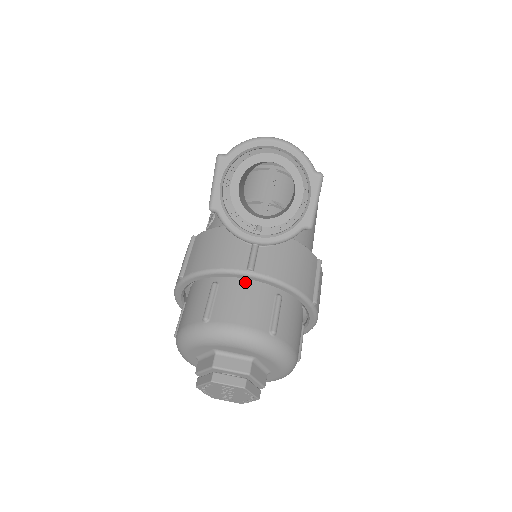
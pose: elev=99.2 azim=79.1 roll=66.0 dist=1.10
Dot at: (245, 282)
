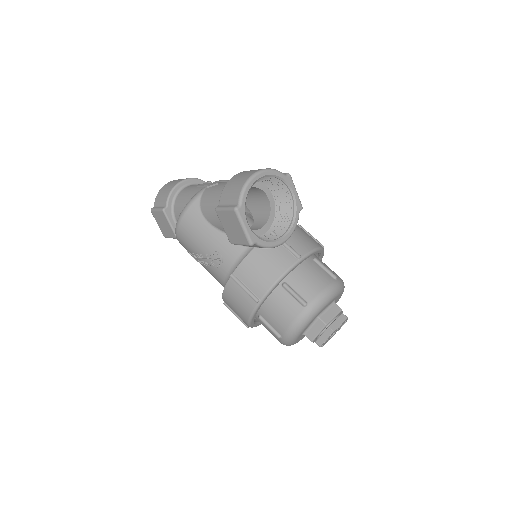
Dot at: (297, 268)
